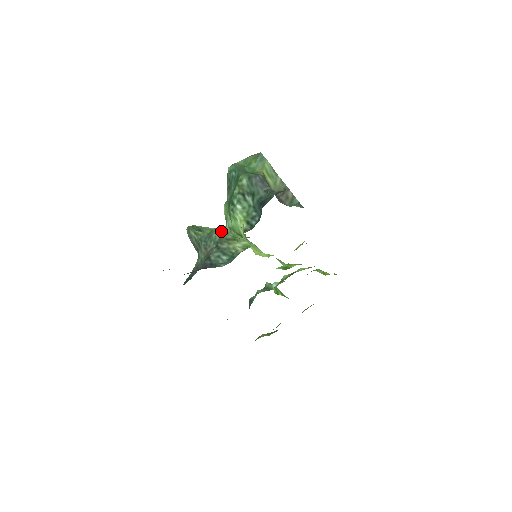
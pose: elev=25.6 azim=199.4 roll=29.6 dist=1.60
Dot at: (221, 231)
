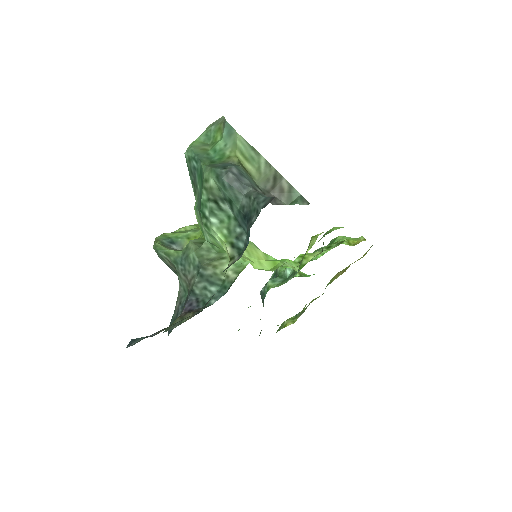
Dot at: (199, 248)
